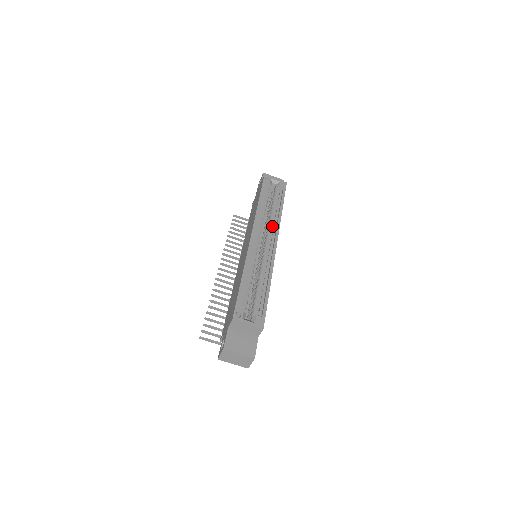
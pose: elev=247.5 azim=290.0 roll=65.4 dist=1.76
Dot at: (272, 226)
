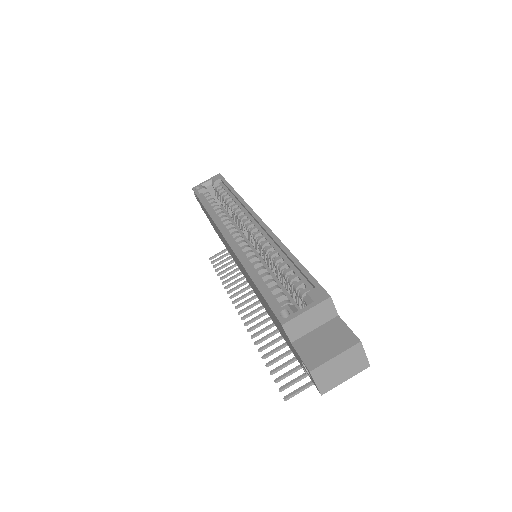
Dot at: (240, 212)
